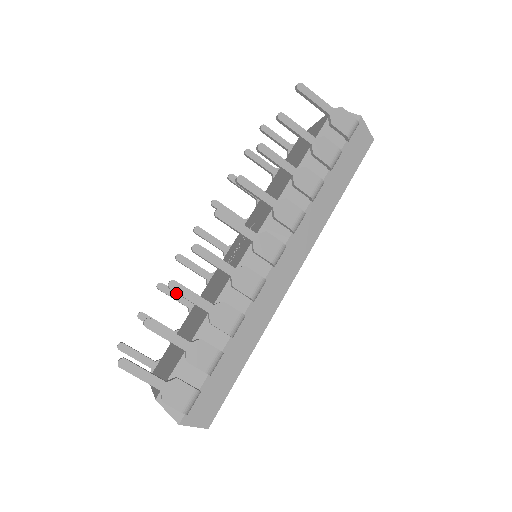
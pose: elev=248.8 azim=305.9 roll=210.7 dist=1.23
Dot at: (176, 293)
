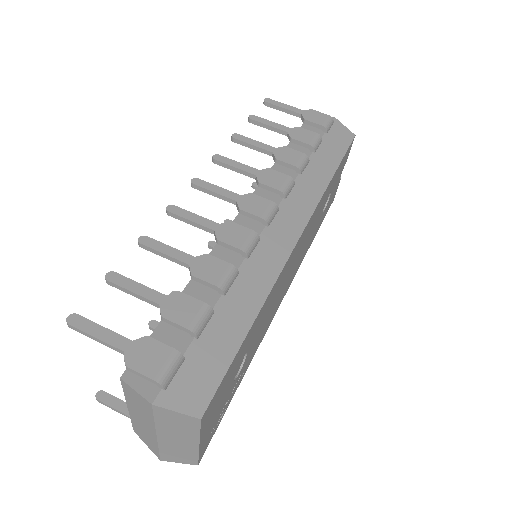
Dot at: occluded
